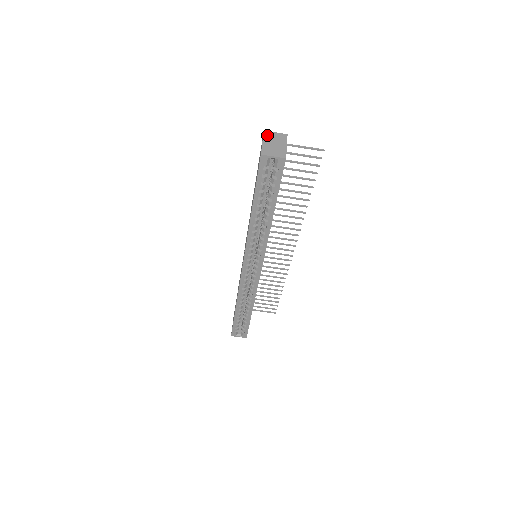
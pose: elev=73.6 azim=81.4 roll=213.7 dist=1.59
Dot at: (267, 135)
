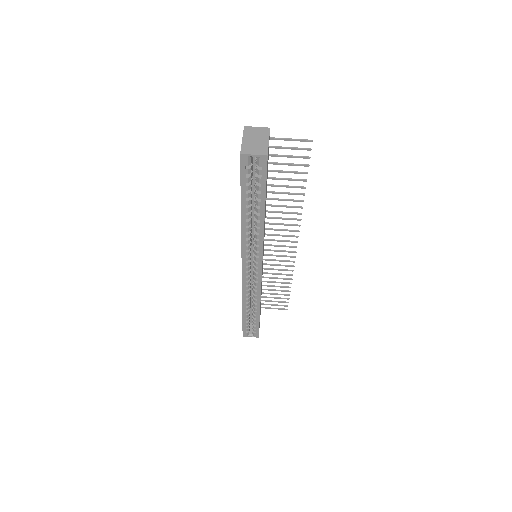
Dot at: (247, 131)
